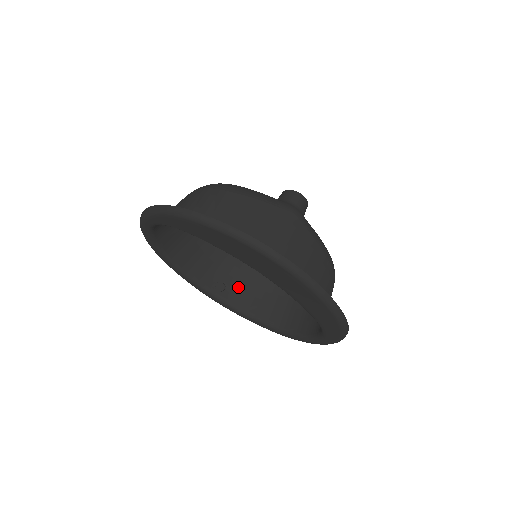
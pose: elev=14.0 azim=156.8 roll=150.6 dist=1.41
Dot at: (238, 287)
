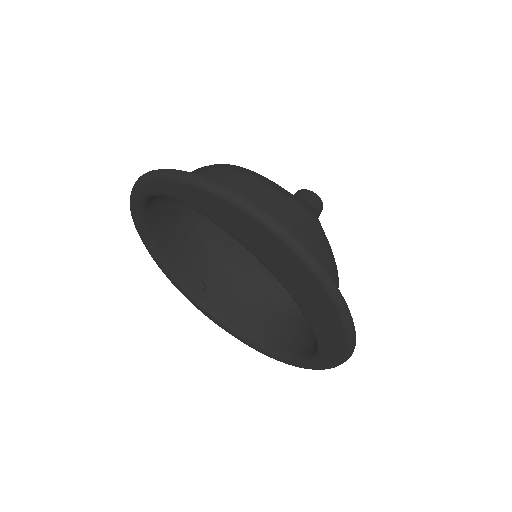
Dot at: (220, 291)
